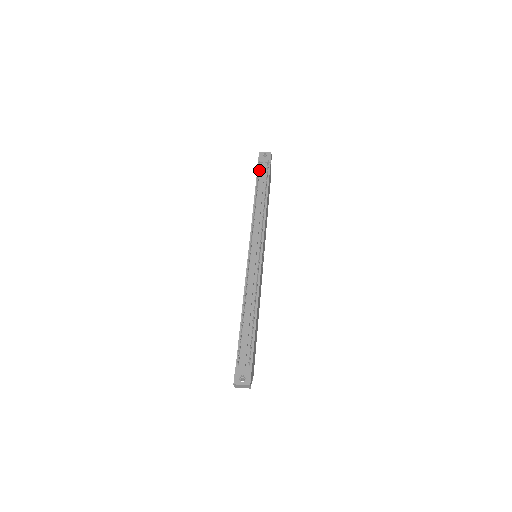
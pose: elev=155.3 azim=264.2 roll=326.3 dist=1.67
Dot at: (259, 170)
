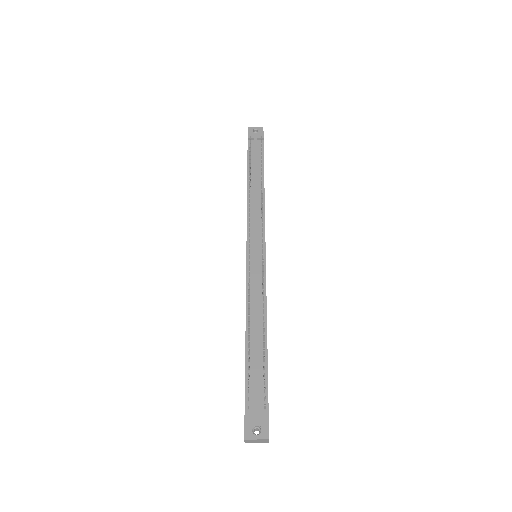
Dot at: occluded
